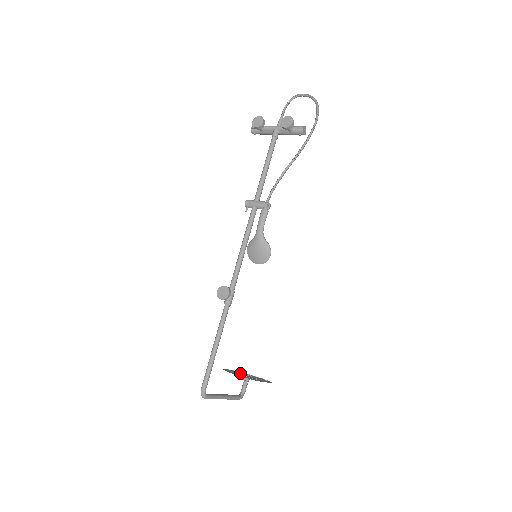
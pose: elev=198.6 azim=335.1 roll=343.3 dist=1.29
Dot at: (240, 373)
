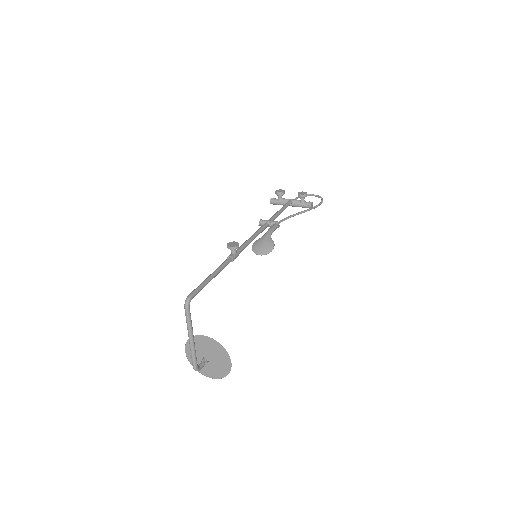
Dot at: occluded
